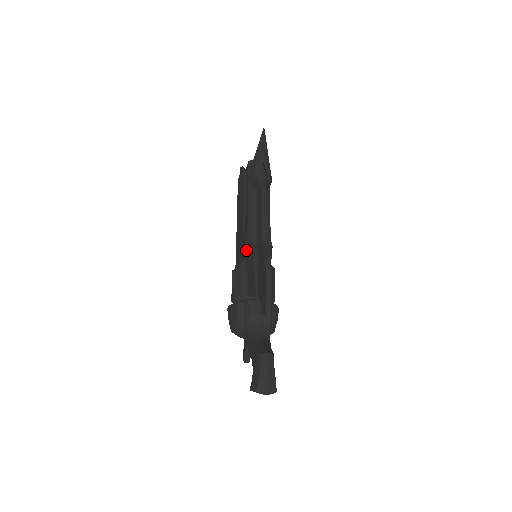
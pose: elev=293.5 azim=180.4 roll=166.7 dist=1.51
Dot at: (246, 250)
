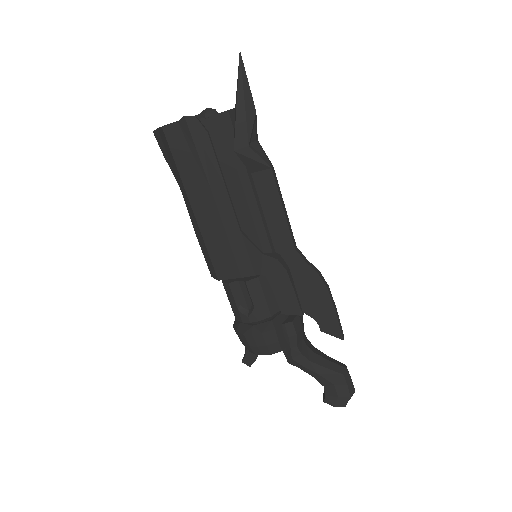
Dot at: (267, 263)
